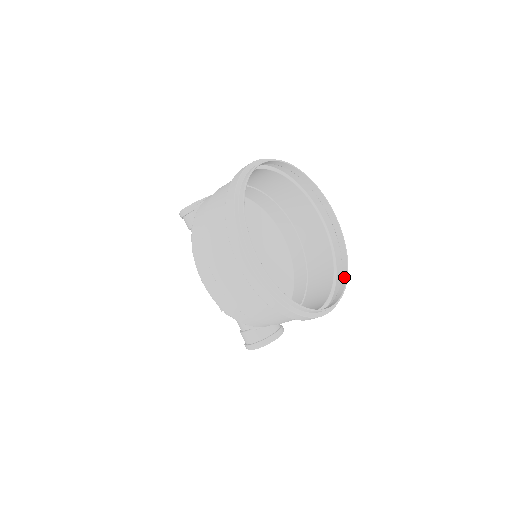
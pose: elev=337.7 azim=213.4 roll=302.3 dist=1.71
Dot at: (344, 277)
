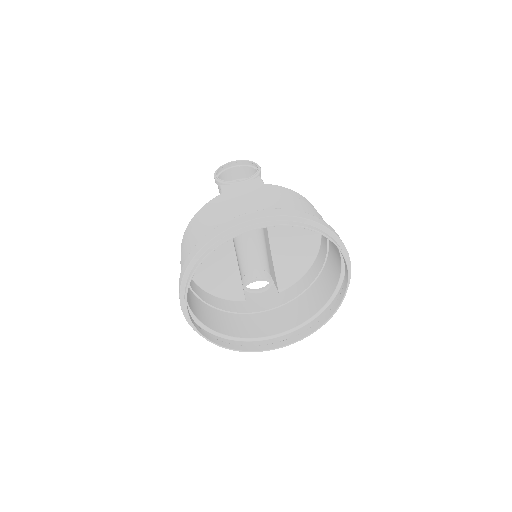
Dot at: (315, 327)
